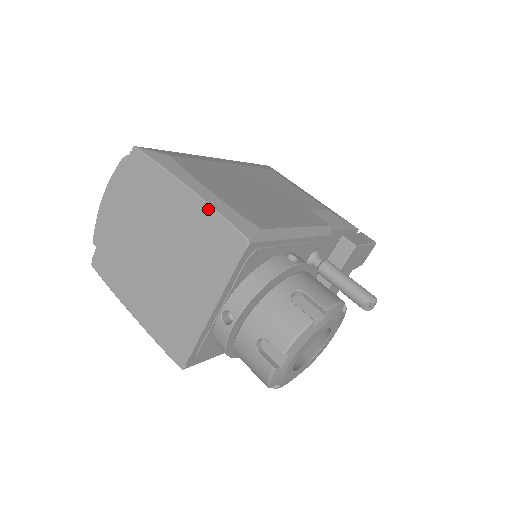
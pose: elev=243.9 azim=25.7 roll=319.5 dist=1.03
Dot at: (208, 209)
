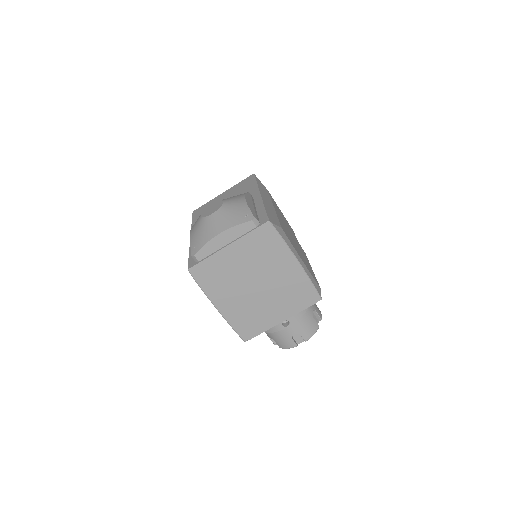
Dot at: (306, 278)
